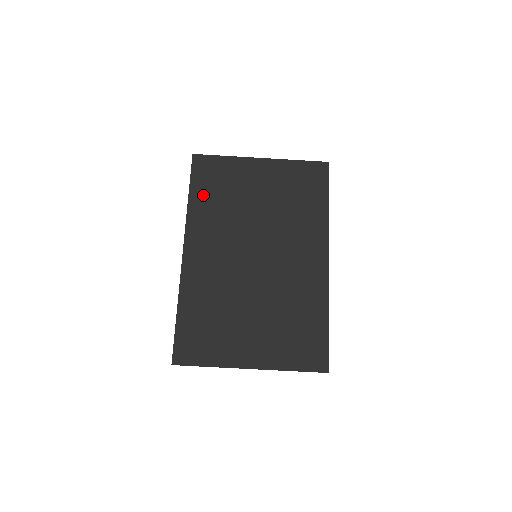
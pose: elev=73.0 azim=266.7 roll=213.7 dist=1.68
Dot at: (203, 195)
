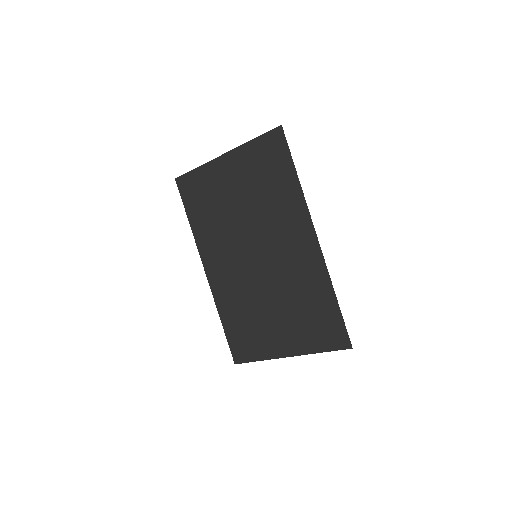
Dot at: (197, 215)
